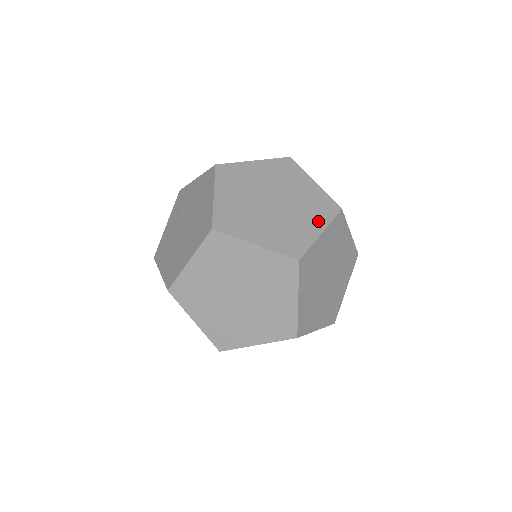
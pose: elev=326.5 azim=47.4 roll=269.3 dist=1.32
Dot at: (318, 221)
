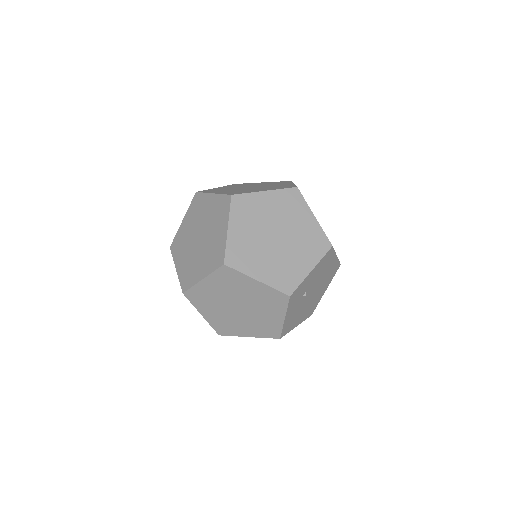
Dot at: (270, 189)
